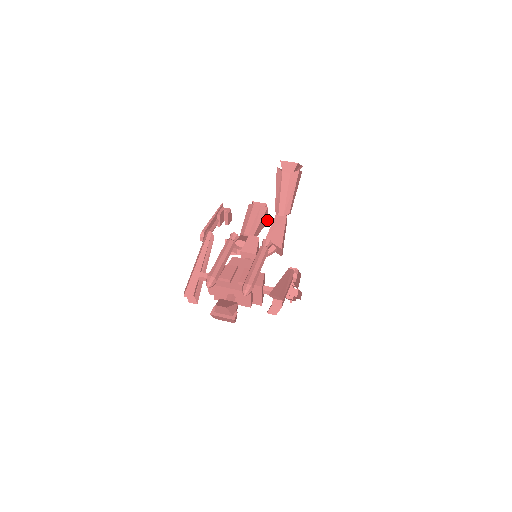
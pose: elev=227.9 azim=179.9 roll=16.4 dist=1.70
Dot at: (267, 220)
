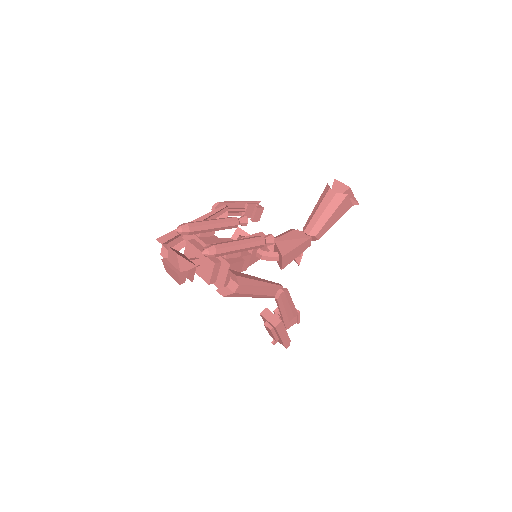
Dot at: occluded
